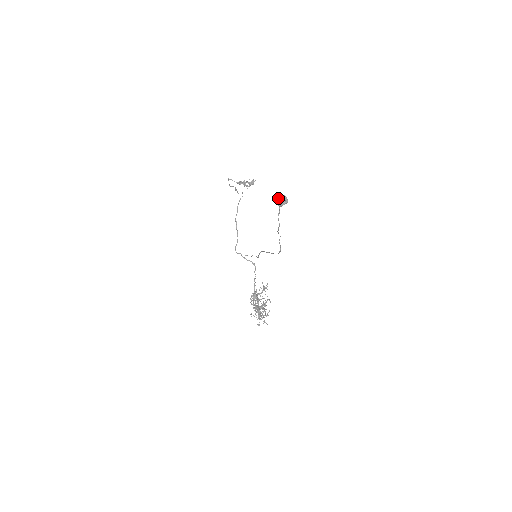
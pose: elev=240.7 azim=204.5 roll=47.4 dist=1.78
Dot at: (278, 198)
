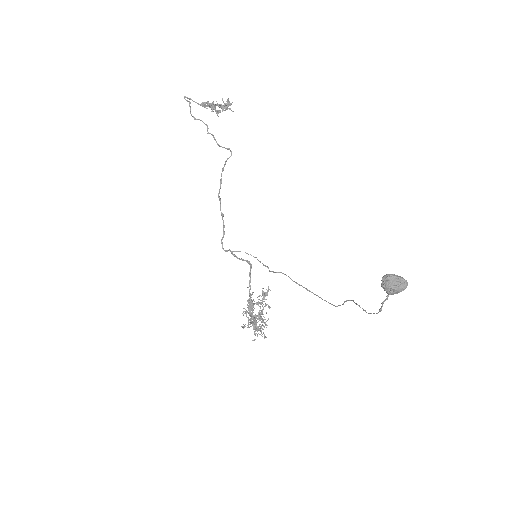
Dot at: (392, 285)
